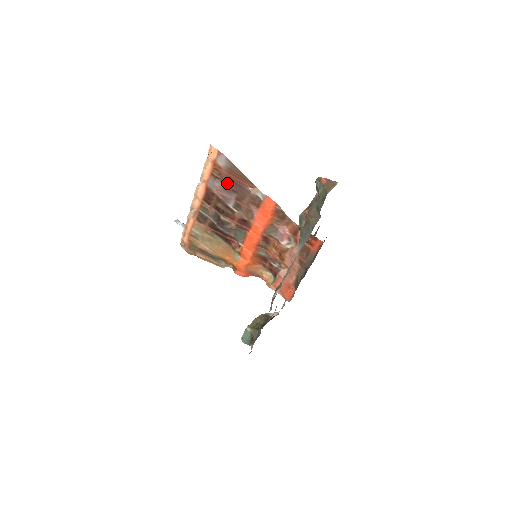
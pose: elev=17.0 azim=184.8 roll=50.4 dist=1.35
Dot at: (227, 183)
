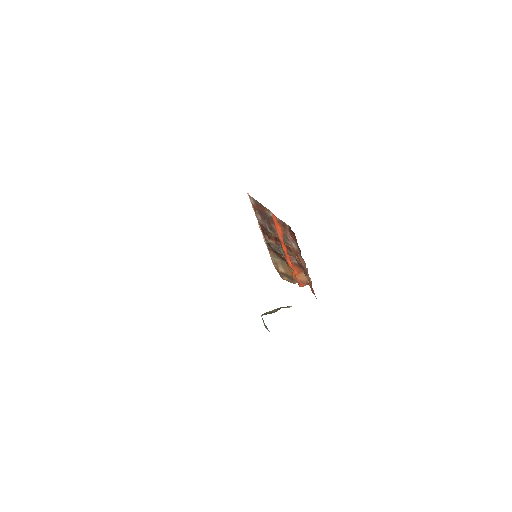
Dot at: (261, 214)
